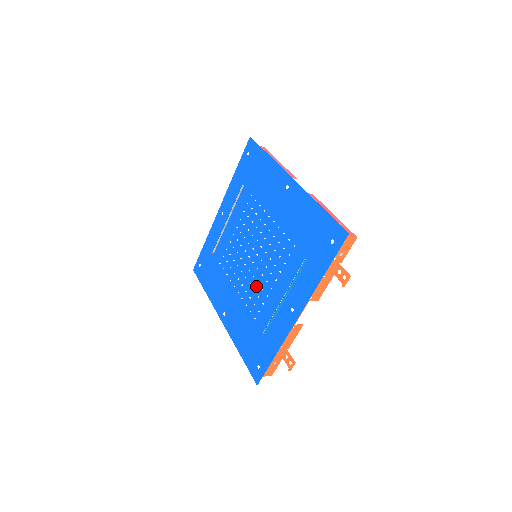
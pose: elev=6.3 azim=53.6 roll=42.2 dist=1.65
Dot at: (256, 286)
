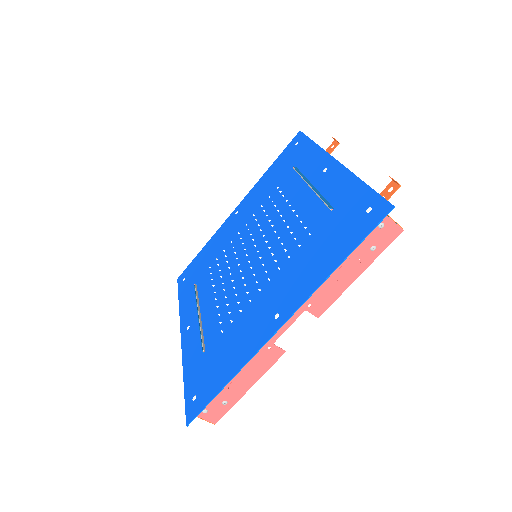
Dot at: (280, 240)
